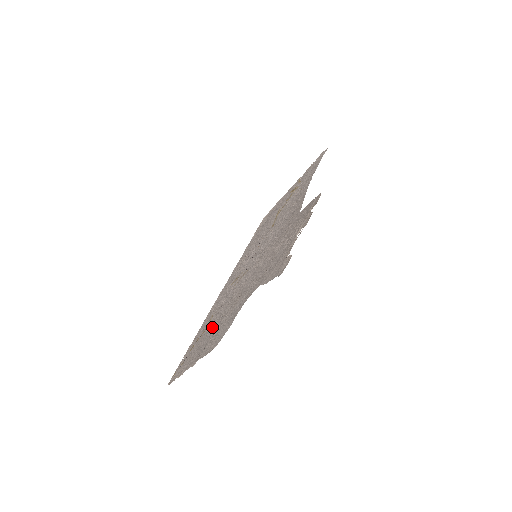
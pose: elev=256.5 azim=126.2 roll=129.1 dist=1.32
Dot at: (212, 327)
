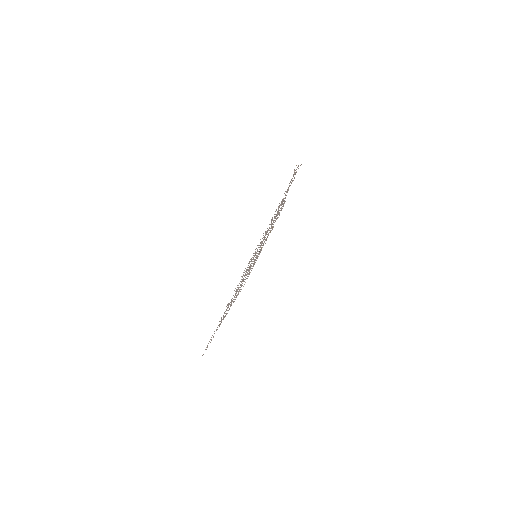
Dot at: occluded
